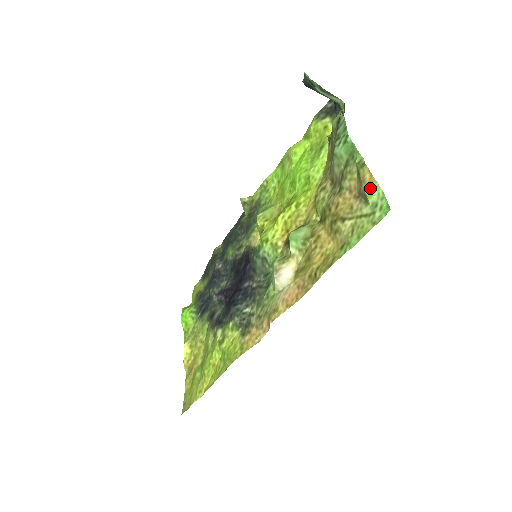
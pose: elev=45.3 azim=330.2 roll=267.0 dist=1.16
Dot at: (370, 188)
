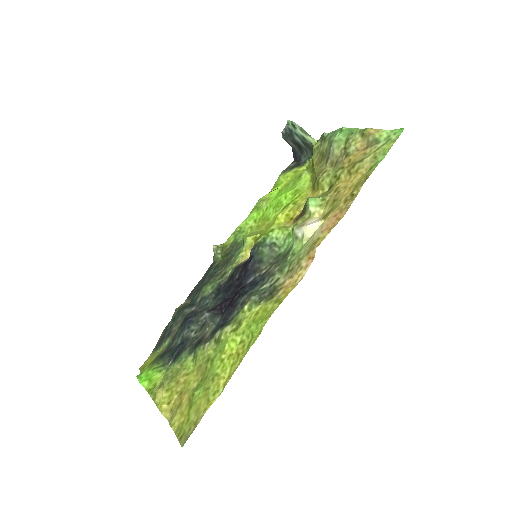
Dot at: (378, 134)
